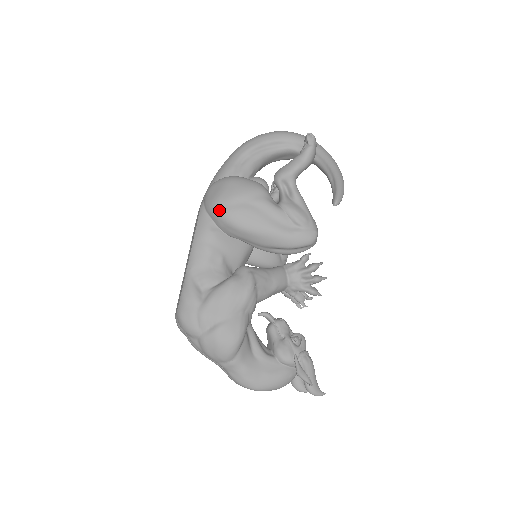
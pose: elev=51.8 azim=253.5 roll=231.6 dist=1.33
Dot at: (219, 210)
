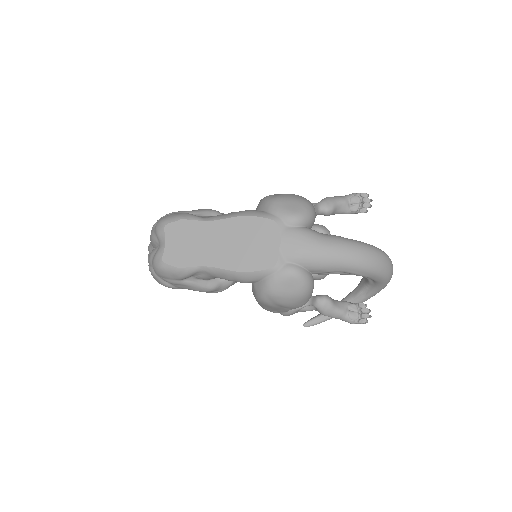
Dot at: (265, 297)
